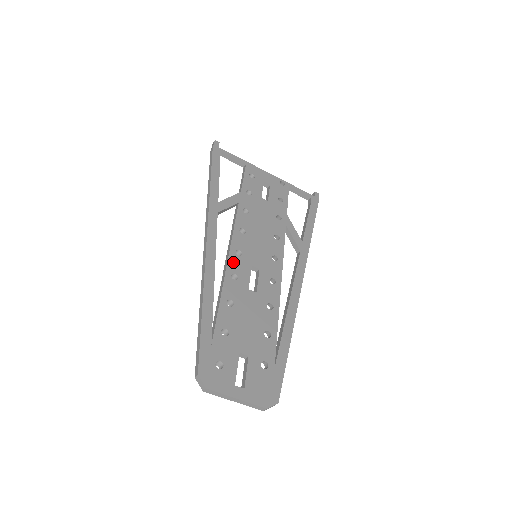
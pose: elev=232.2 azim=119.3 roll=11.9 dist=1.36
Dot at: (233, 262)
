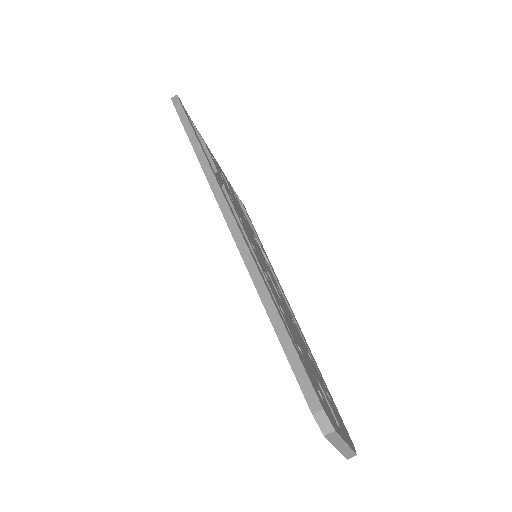
Dot at: (257, 257)
